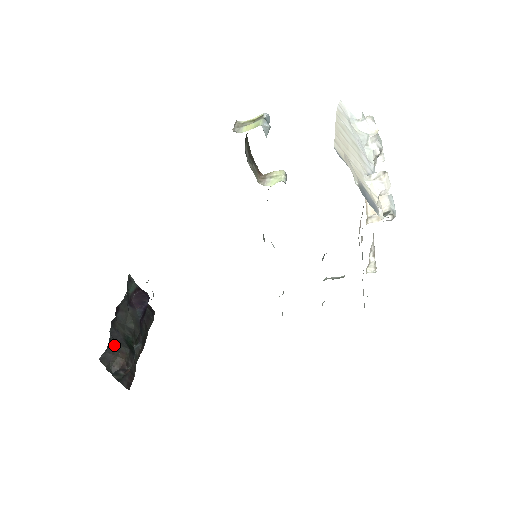
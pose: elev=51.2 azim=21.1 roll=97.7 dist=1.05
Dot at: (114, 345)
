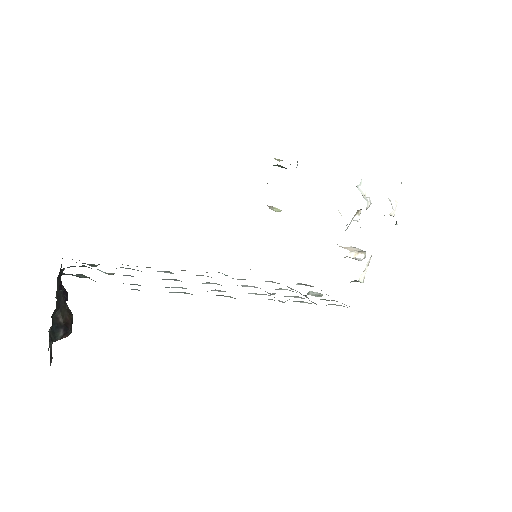
Dot at: (63, 296)
